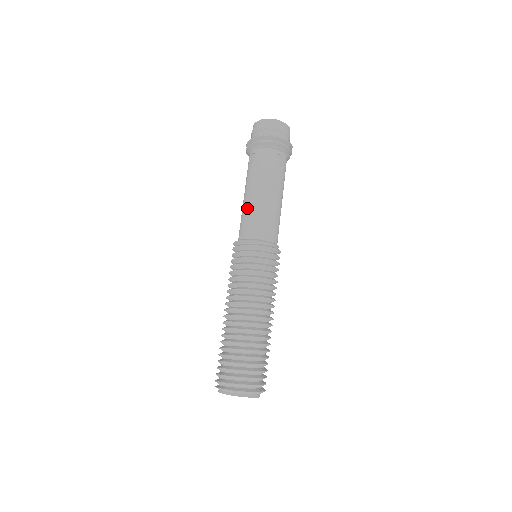
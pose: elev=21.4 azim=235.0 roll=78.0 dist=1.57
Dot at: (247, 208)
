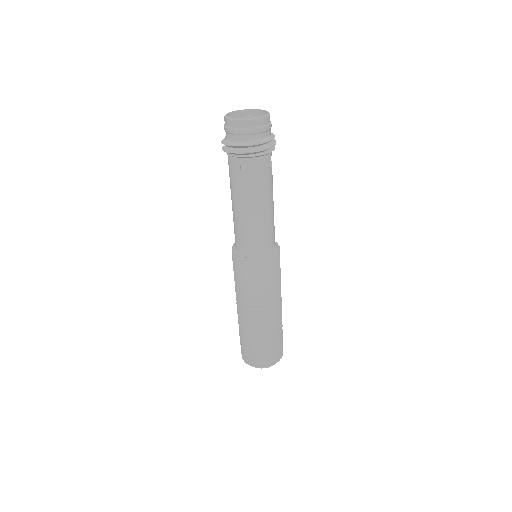
Dot at: (233, 218)
